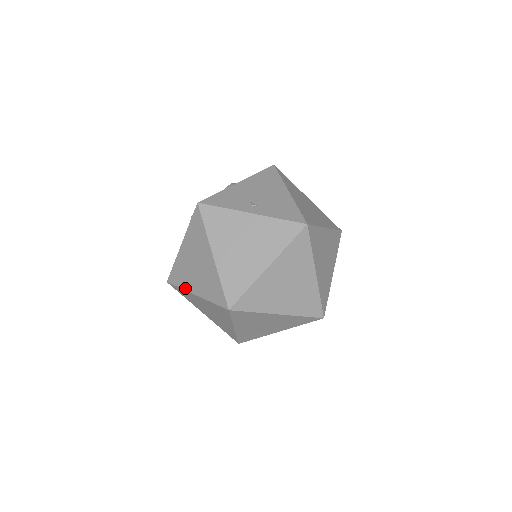
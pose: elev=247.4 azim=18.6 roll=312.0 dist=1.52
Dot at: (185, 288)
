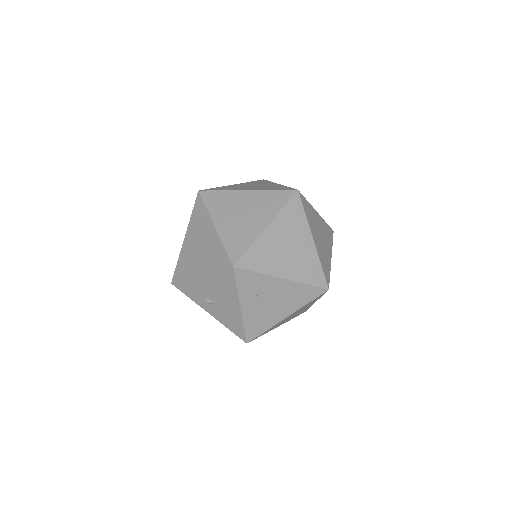
Dot at: occluded
